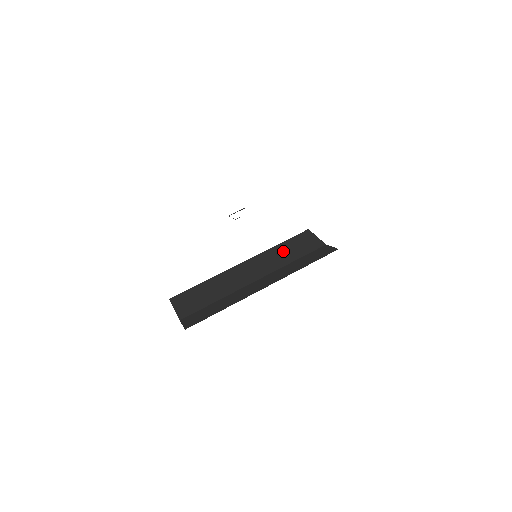
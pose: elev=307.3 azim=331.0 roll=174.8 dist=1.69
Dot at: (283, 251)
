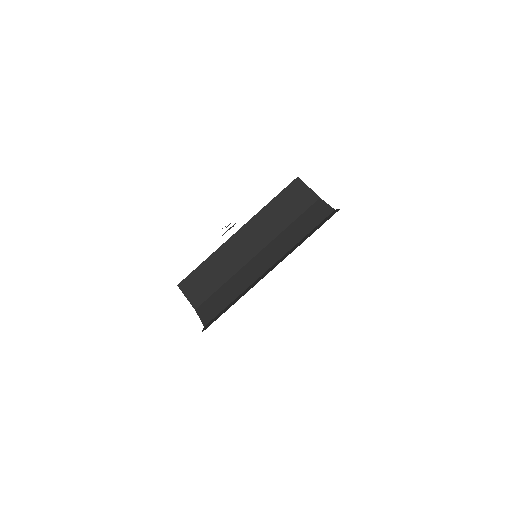
Dot at: (277, 211)
